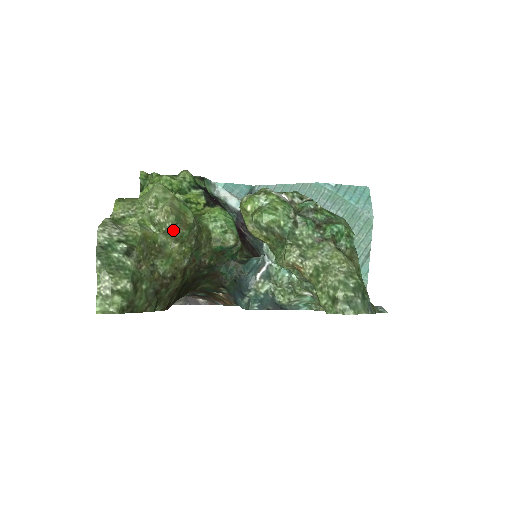
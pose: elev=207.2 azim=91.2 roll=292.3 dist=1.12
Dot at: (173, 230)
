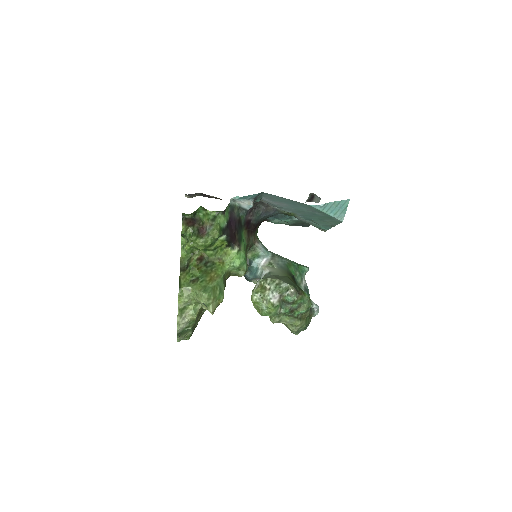
Dot at: occluded
